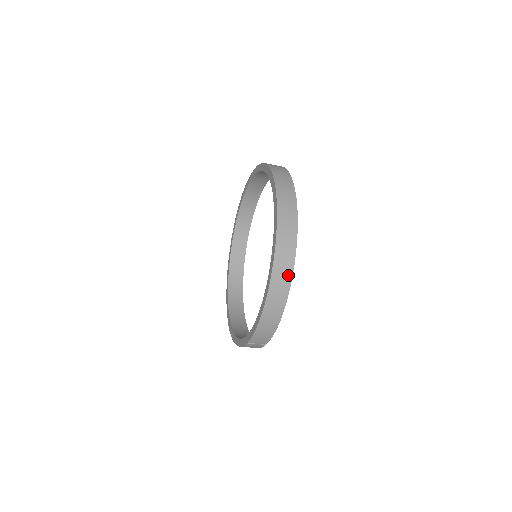
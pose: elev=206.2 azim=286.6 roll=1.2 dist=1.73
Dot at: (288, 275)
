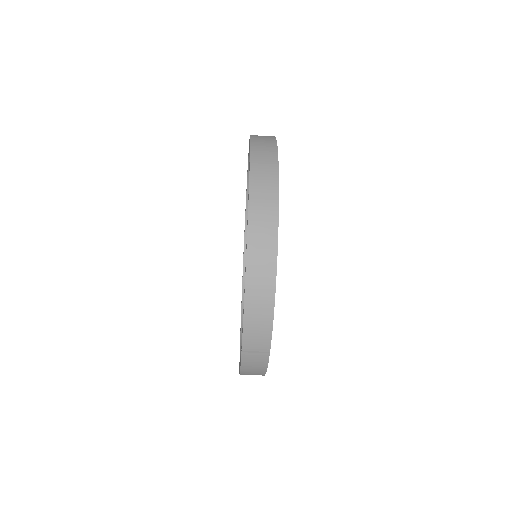
Dot at: (272, 226)
